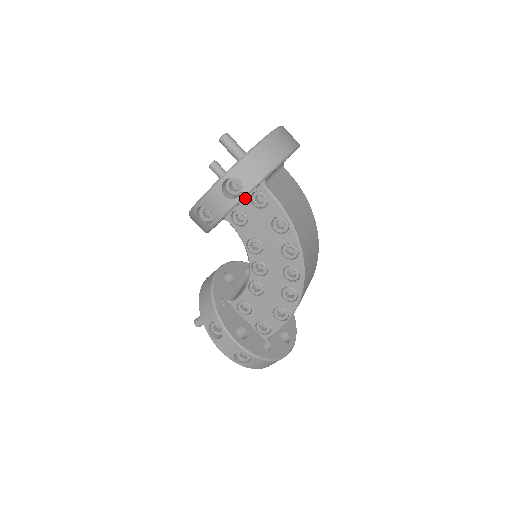
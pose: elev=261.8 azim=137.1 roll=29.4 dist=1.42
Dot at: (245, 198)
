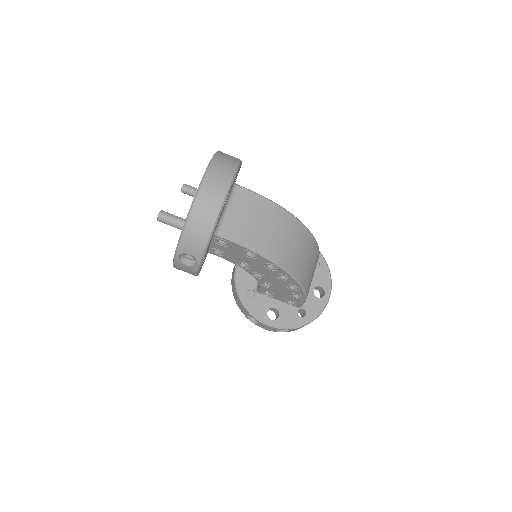
Dot at: (211, 242)
